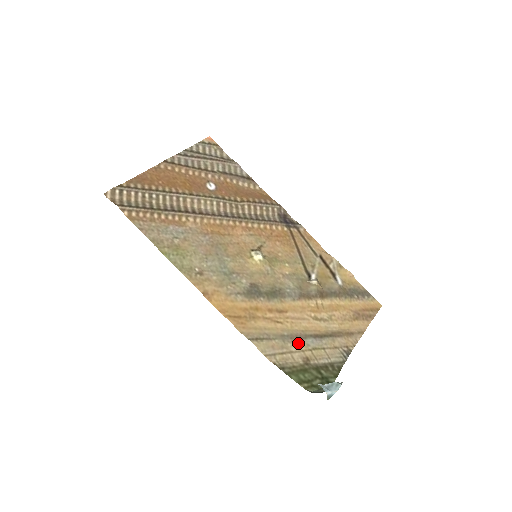
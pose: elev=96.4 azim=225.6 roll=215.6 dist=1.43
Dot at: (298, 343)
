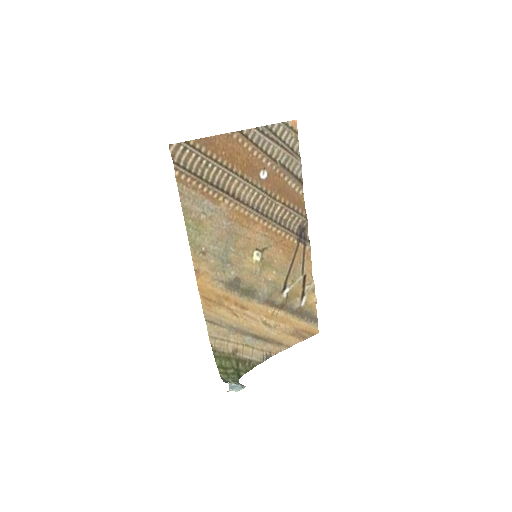
Dot at: (238, 337)
